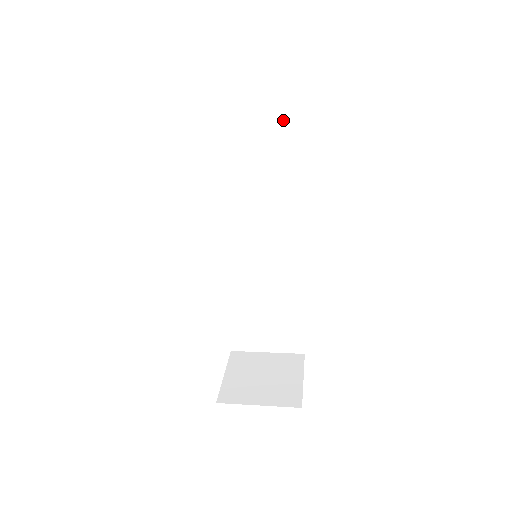
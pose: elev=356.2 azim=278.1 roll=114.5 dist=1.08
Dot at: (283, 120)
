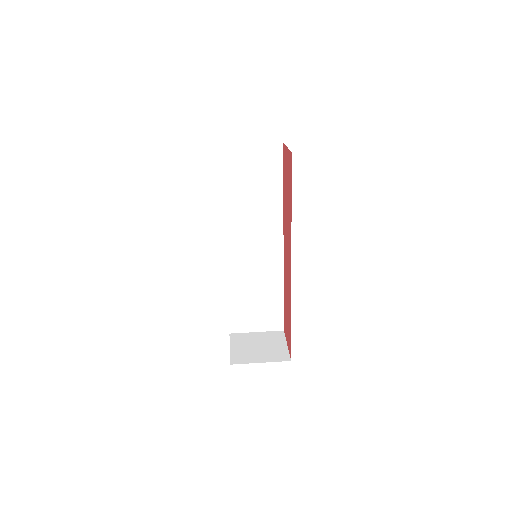
Dot at: (270, 166)
